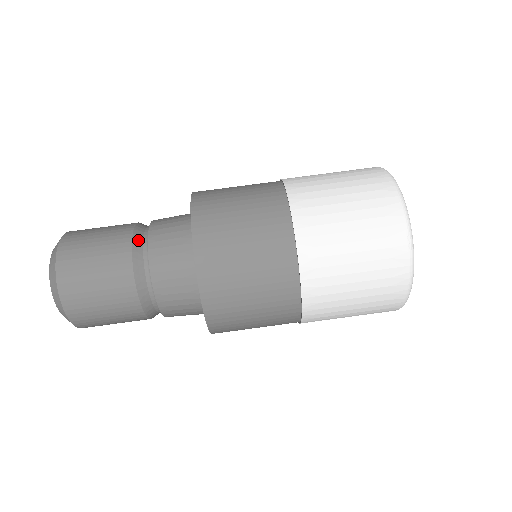
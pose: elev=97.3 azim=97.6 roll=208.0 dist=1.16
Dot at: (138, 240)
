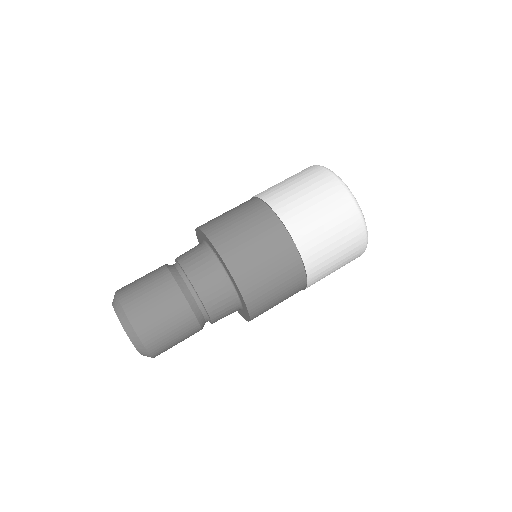
Dot at: (171, 267)
